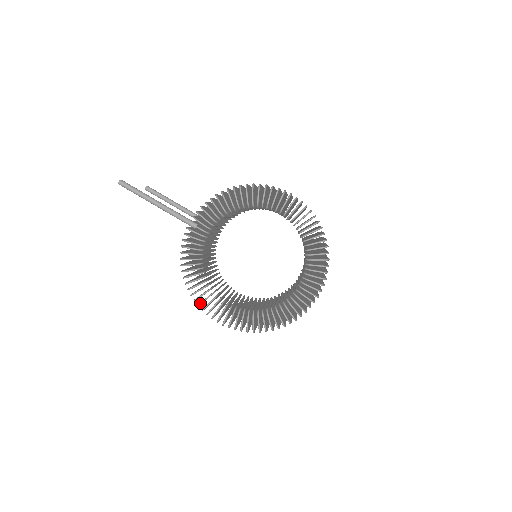
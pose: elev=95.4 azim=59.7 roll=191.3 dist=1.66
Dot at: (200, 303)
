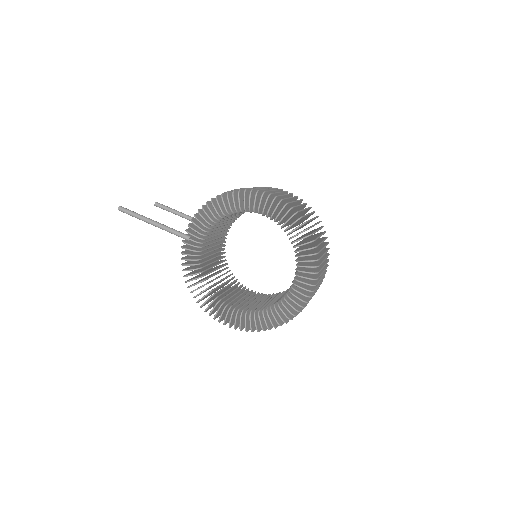
Dot at: (205, 309)
